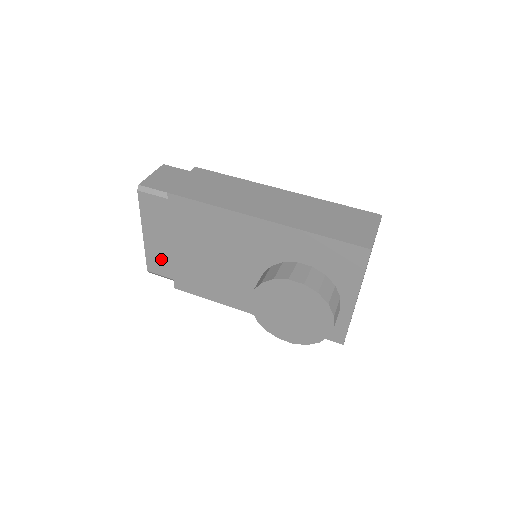
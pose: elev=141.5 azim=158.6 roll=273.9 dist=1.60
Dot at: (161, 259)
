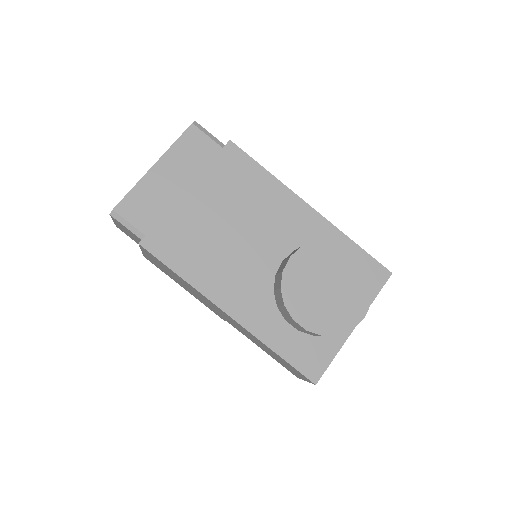
Dot at: (150, 202)
